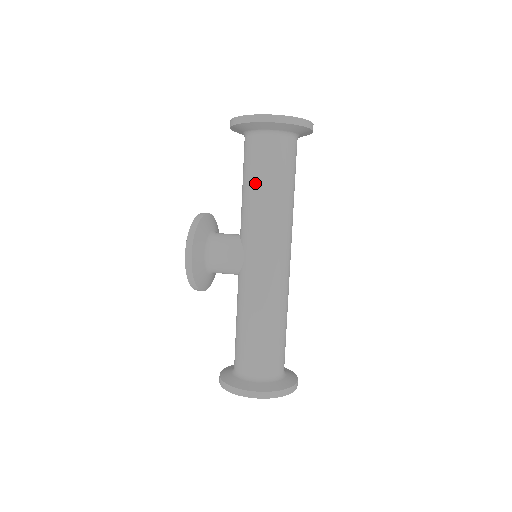
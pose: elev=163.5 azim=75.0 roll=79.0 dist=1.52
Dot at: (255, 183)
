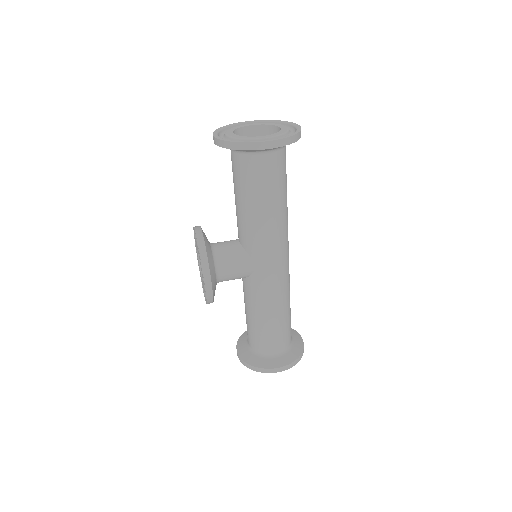
Dot at: (259, 202)
